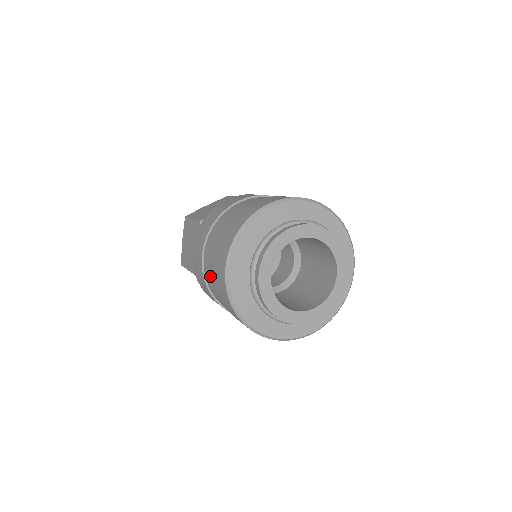
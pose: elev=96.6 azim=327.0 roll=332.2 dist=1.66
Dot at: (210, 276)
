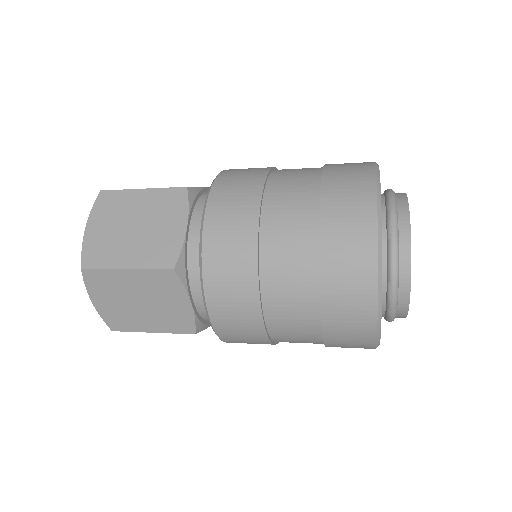
Dot at: (297, 333)
